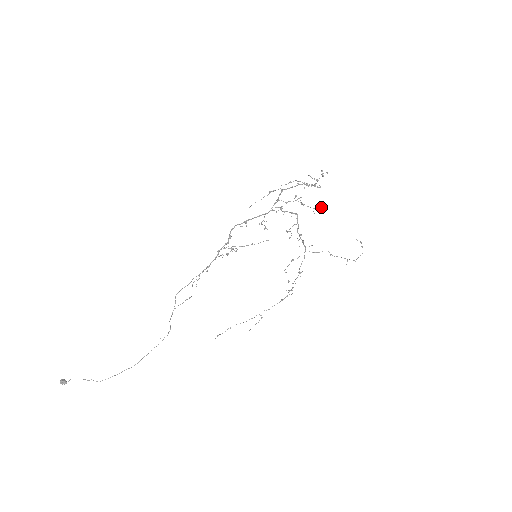
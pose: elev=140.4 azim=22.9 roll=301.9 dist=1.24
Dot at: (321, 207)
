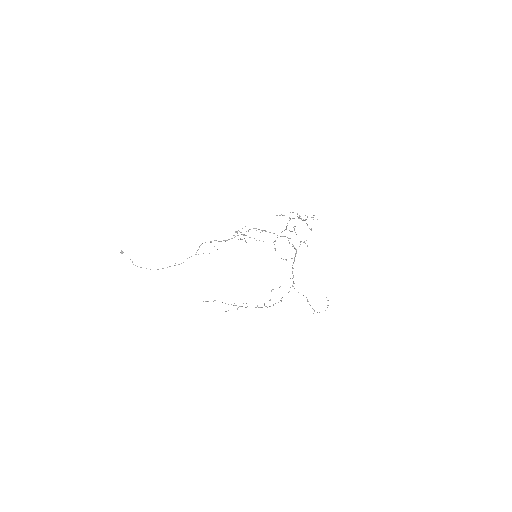
Dot at: (307, 245)
